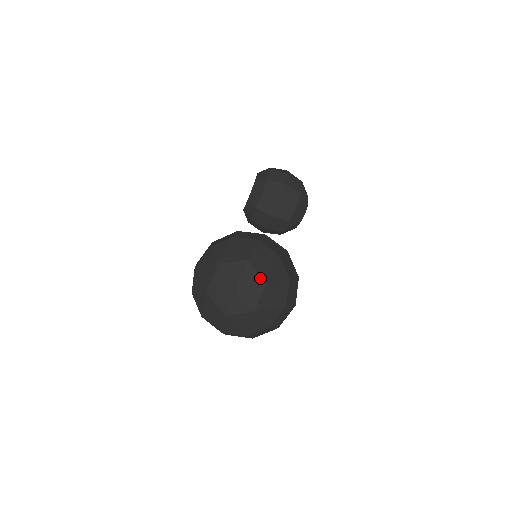
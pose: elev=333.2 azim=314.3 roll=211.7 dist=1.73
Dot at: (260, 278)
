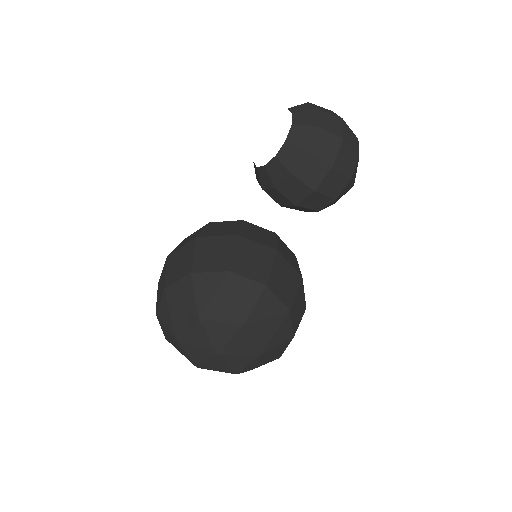
Dot at: (255, 348)
